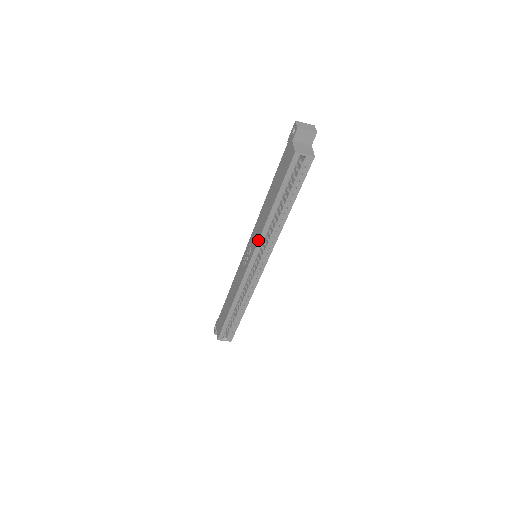
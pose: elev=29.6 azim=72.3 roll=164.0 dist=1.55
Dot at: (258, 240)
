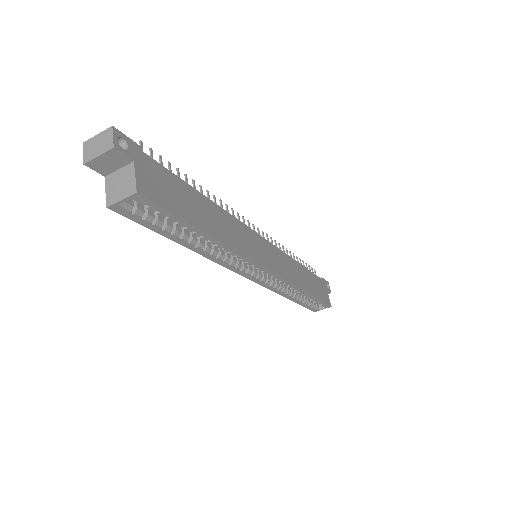
Dot at: occluded
